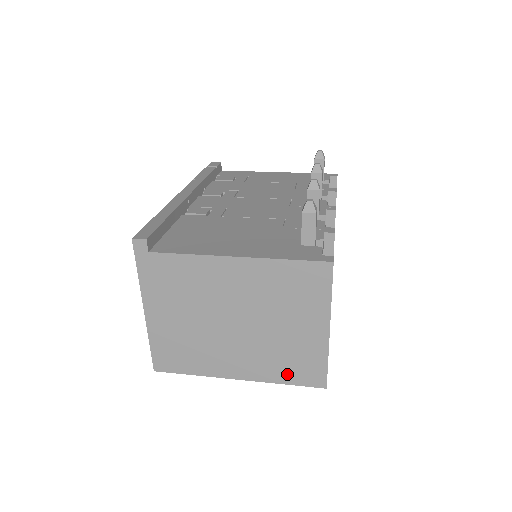
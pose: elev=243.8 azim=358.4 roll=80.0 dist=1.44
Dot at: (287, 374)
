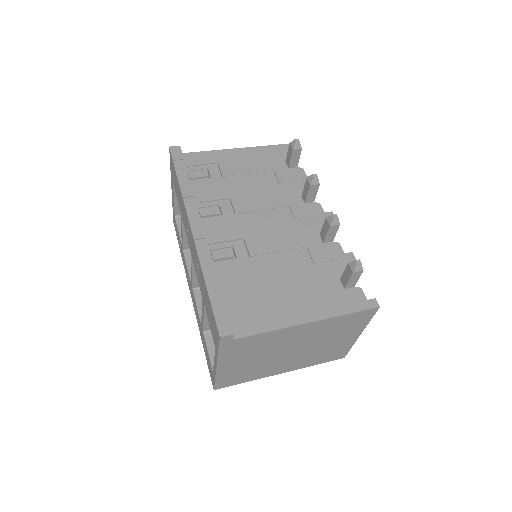
Dot at: (320, 360)
